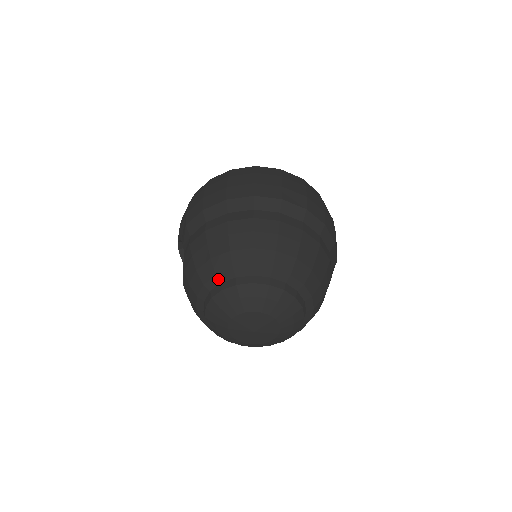
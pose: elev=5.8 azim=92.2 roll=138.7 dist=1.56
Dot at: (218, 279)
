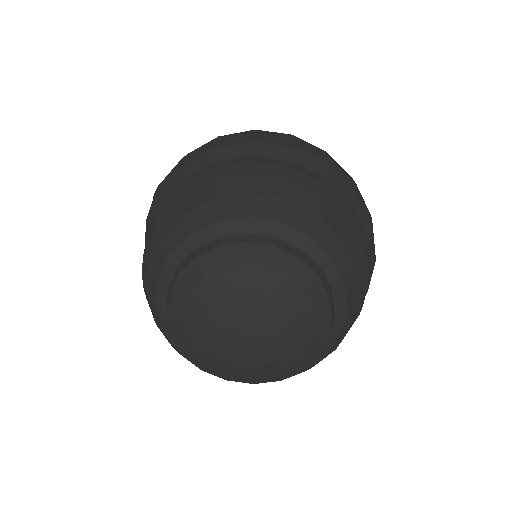
Dot at: (190, 243)
